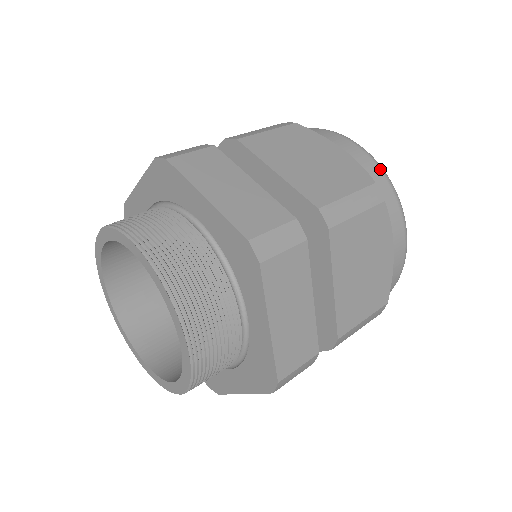
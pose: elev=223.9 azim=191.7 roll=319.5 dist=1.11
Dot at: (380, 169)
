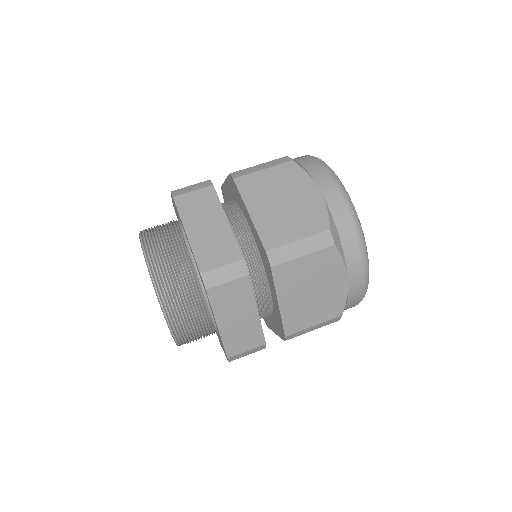
Dot at: (309, 156)
